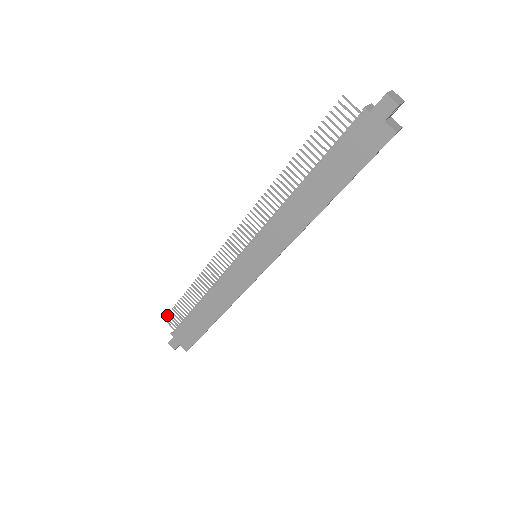
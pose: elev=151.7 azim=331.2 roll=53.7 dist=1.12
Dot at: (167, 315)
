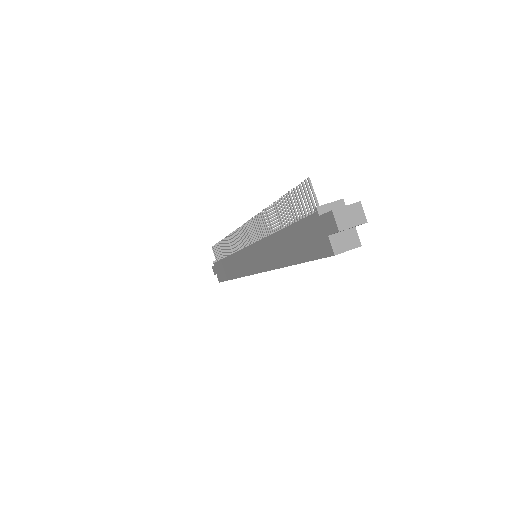
Dot at: (213, 246)
